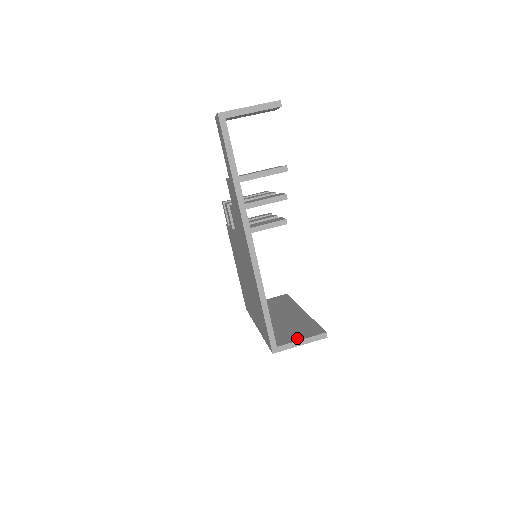
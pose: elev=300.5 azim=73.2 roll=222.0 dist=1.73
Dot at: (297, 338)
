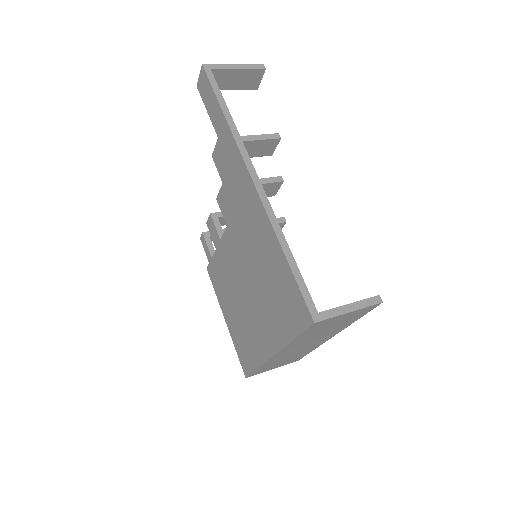
Dot at: occluded
